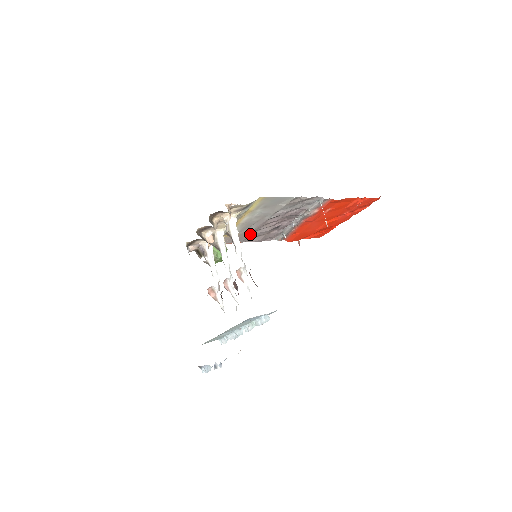
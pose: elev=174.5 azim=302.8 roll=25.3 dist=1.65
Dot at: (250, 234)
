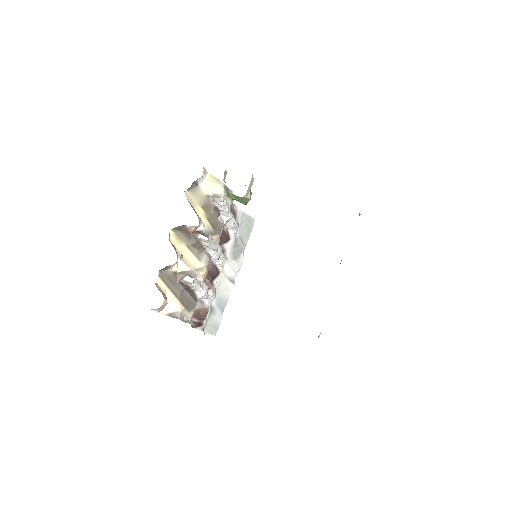
Dot at: occluded
